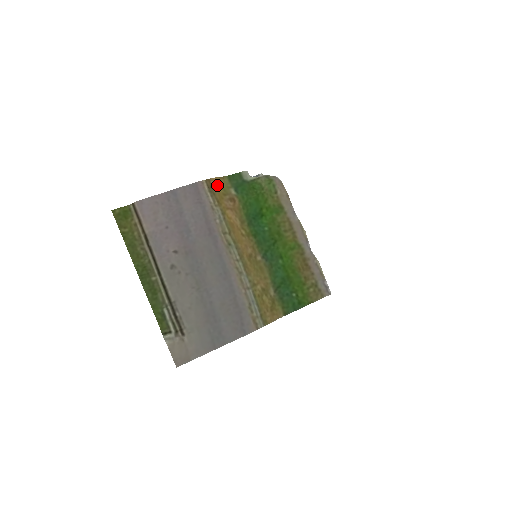
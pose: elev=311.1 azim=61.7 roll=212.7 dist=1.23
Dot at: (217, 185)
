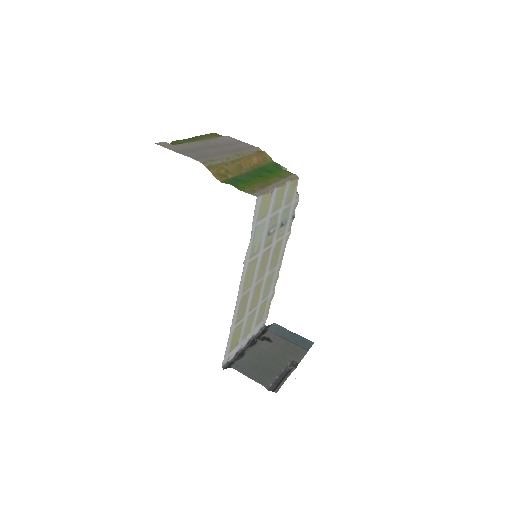
Dot at: (265, 155)
